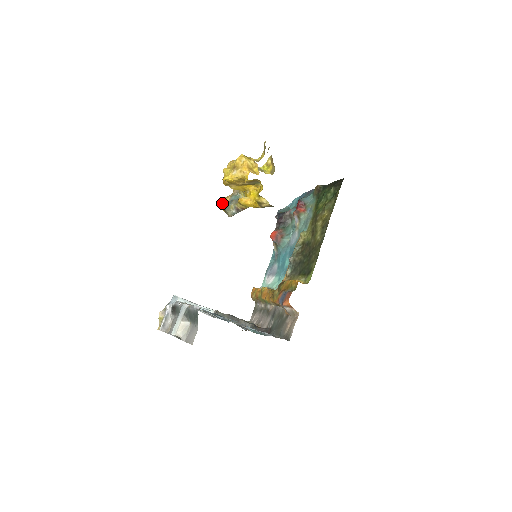
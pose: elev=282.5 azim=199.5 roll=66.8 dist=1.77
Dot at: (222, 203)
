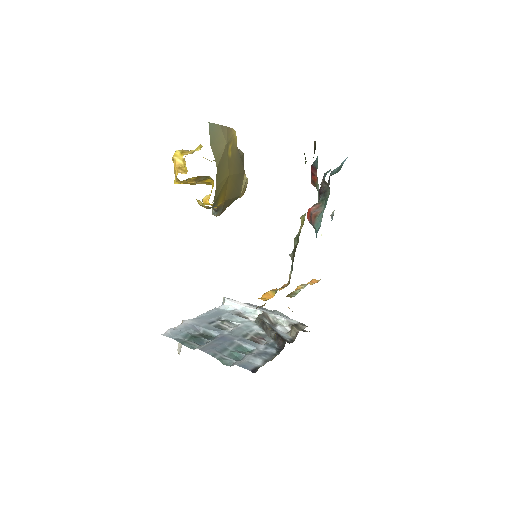
Dot at: occluded
